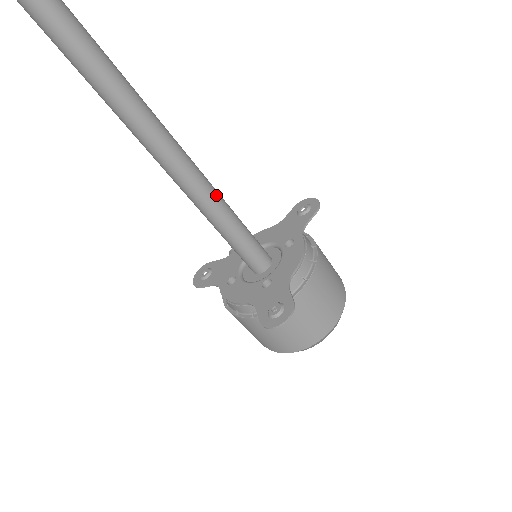
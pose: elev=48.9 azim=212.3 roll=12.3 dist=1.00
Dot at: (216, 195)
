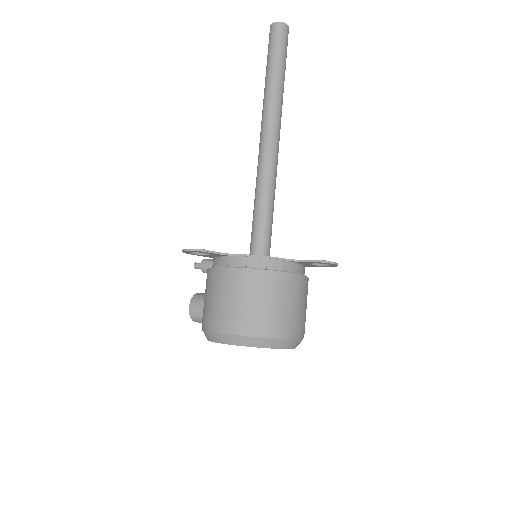
Dot at: occluded
